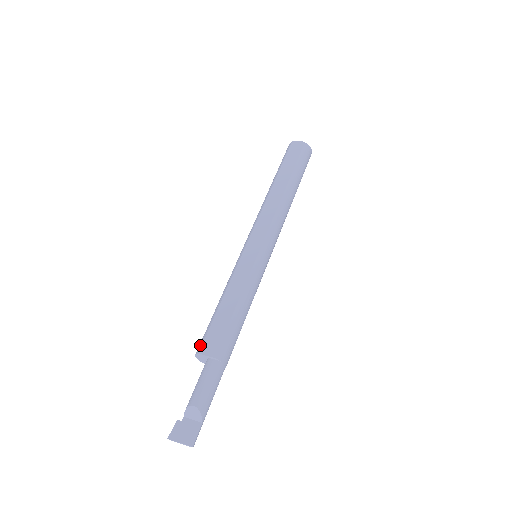
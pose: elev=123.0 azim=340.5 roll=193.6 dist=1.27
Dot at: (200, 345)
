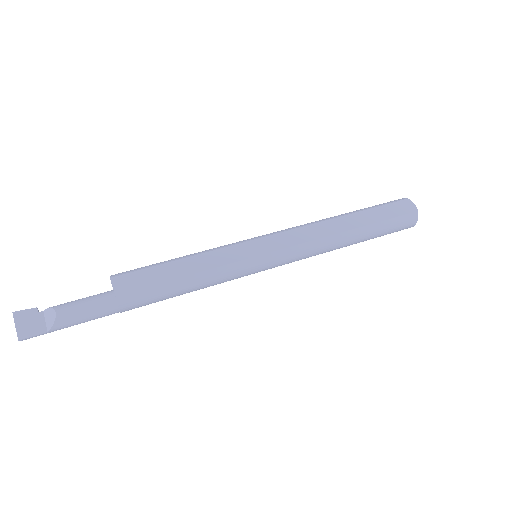
Dot at: (121, 273)
